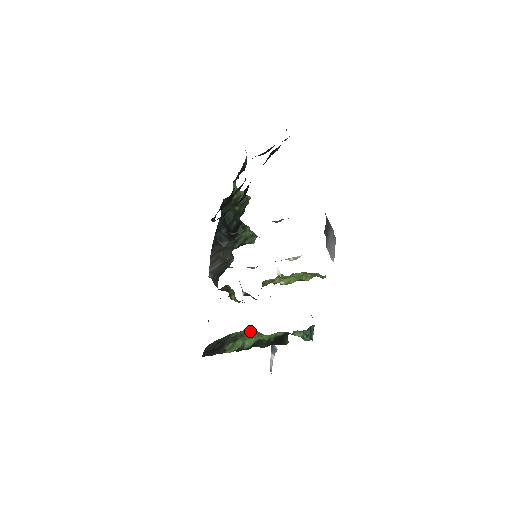
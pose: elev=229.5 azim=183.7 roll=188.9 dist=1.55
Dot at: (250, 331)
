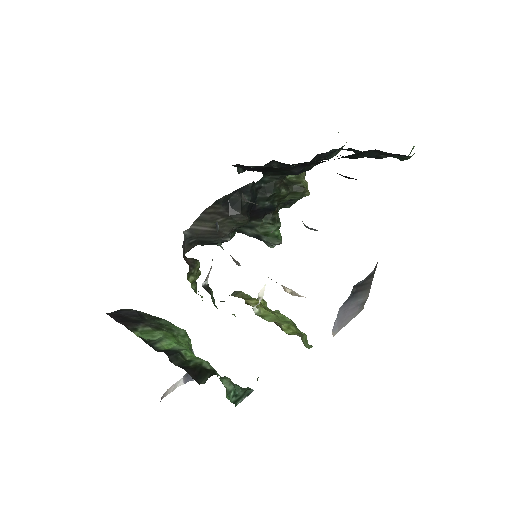
Dot at: (183, 333)
